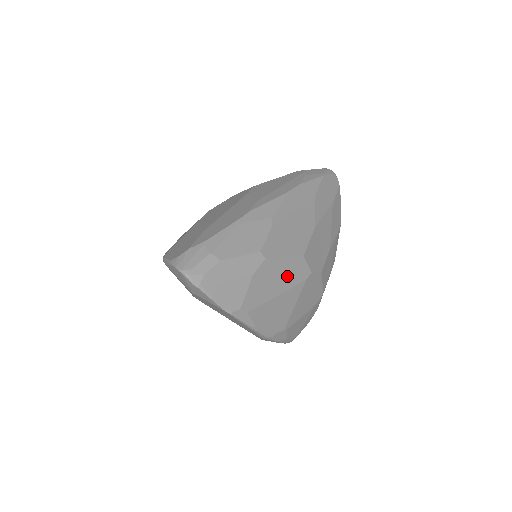
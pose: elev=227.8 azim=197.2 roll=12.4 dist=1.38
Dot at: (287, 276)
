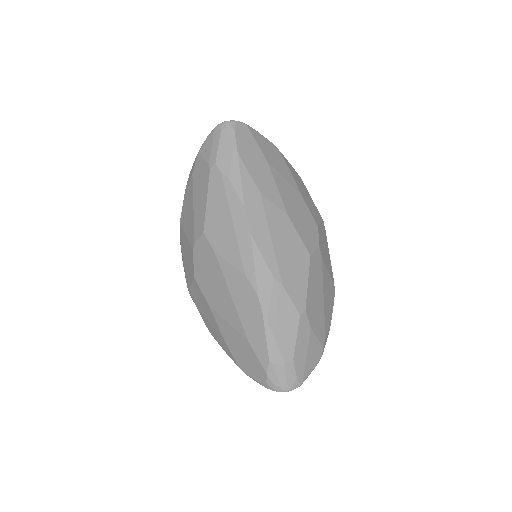
Dot at: (317, 283)
